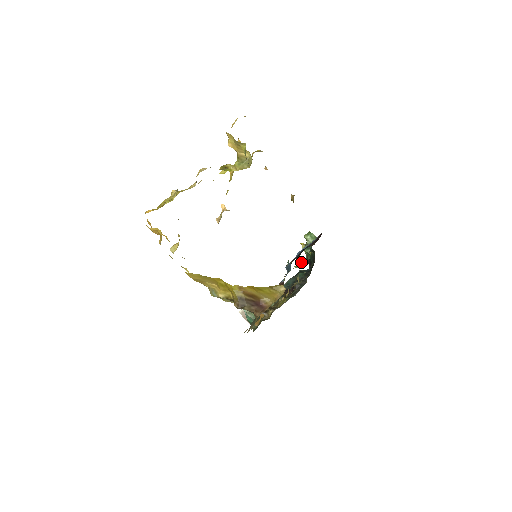
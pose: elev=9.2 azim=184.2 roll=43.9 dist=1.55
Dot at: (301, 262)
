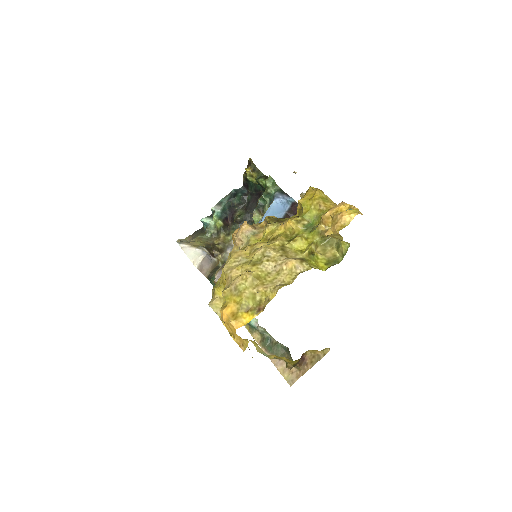
Dot at: (258, 211)
